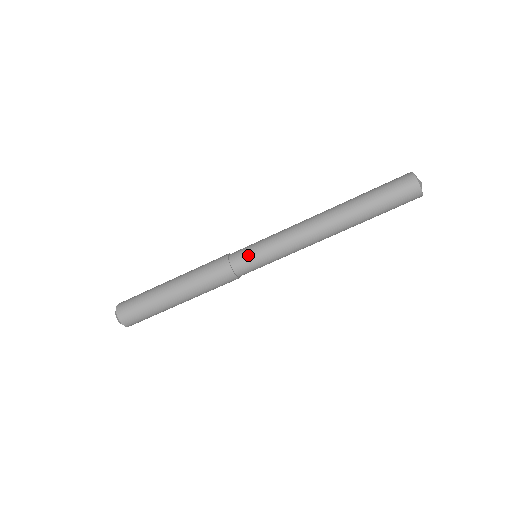
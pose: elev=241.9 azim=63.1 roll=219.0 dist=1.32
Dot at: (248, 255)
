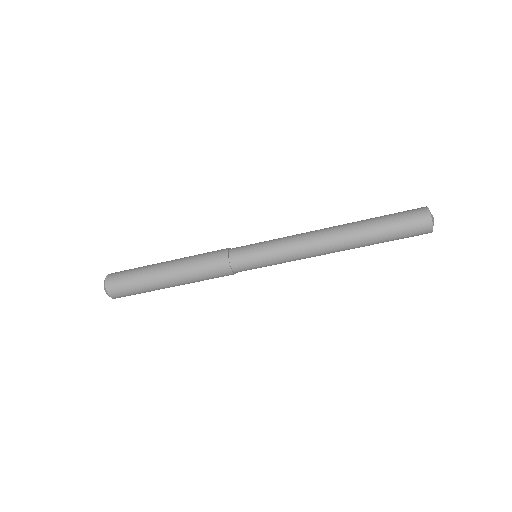
Dot at: (248, 248)
